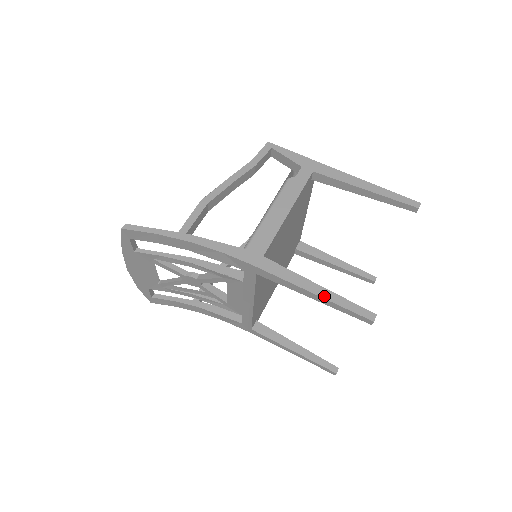
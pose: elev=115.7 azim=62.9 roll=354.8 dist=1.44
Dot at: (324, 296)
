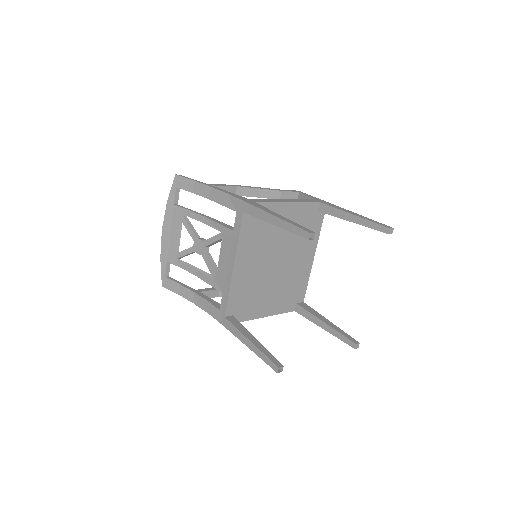
Dot at: (282, 218)
